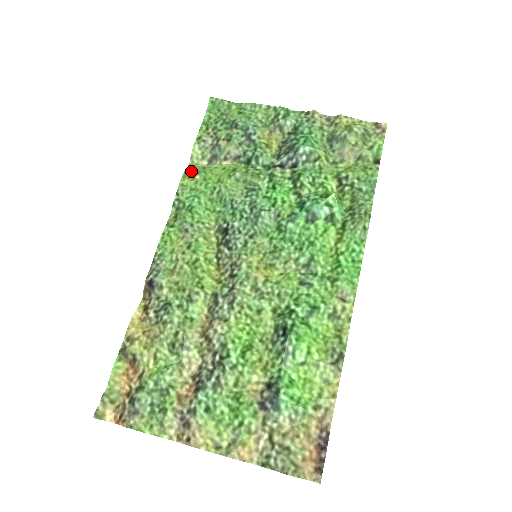
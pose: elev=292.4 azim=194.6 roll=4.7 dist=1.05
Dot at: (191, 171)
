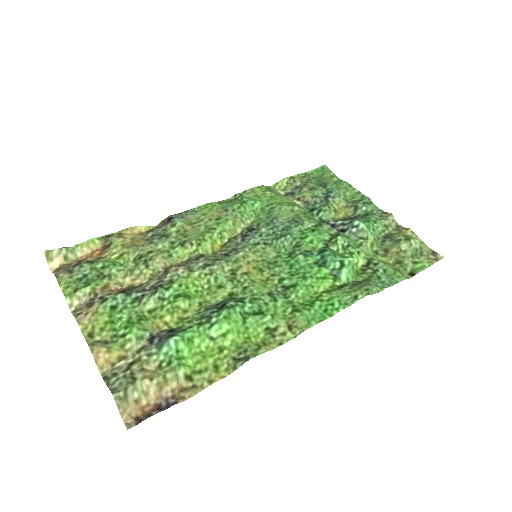
Dot at: (267, 188)
